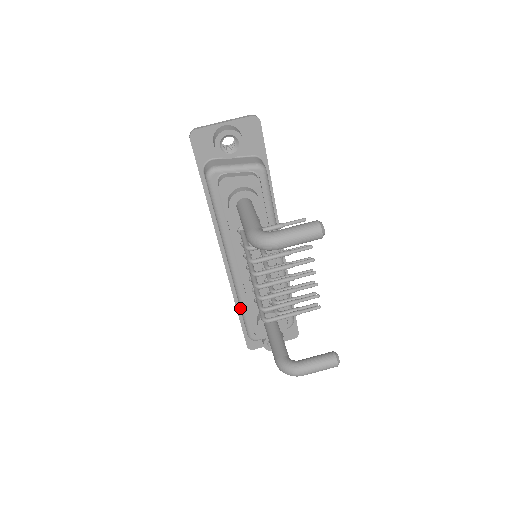
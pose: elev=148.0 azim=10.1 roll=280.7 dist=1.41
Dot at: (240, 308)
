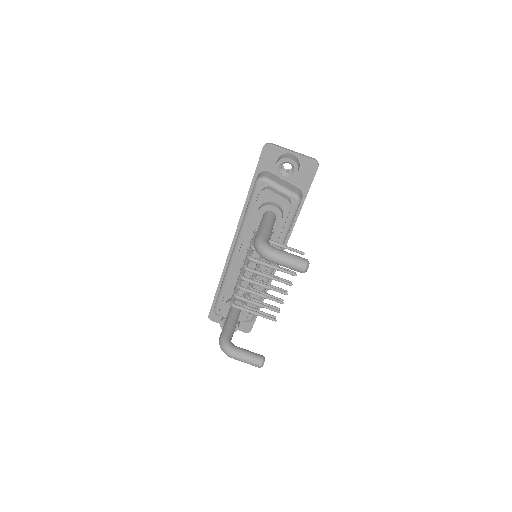
Dot at: (221, 284)
